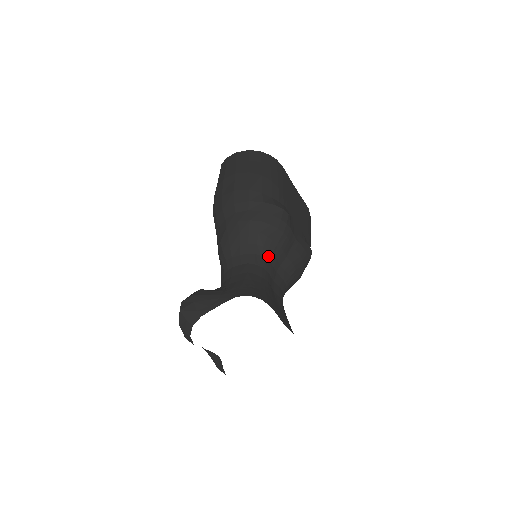
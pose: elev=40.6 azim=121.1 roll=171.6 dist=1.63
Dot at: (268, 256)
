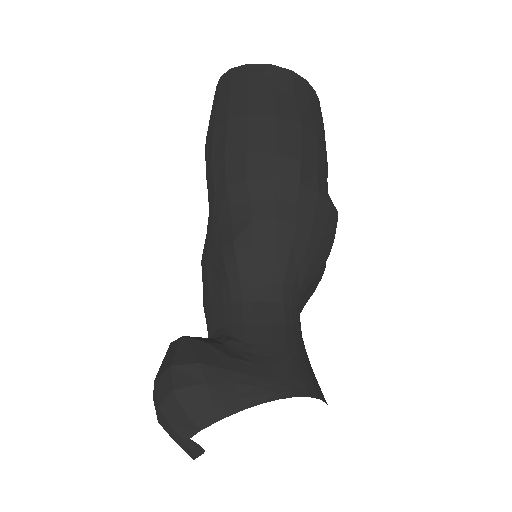
Dot at: (305, 289)
